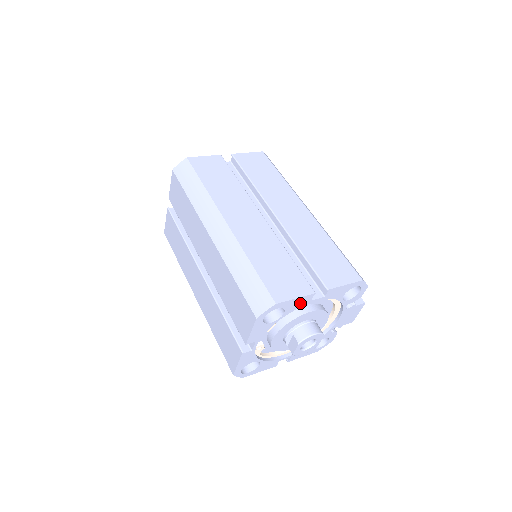
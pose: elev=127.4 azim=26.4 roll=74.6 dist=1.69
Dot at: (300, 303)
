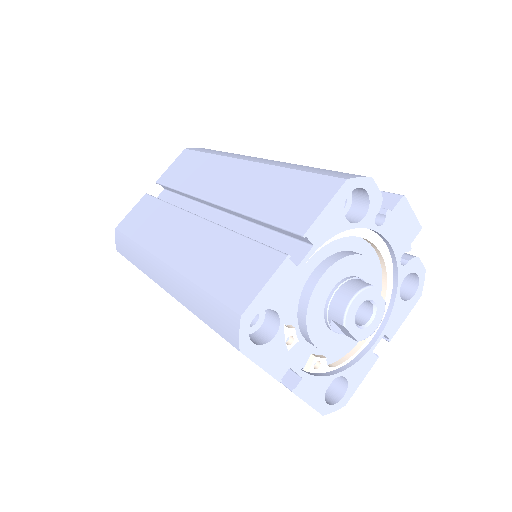
Dot at: (283, 283)
